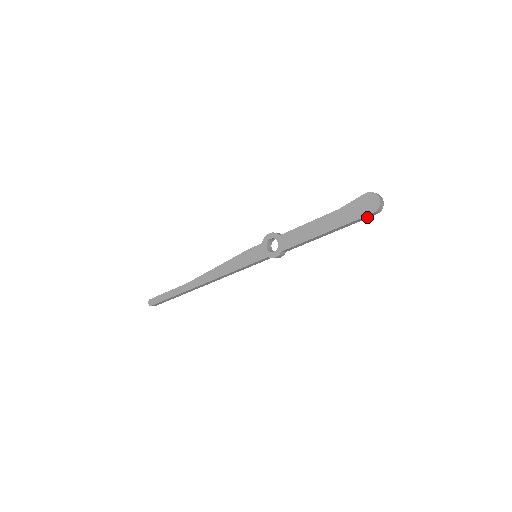
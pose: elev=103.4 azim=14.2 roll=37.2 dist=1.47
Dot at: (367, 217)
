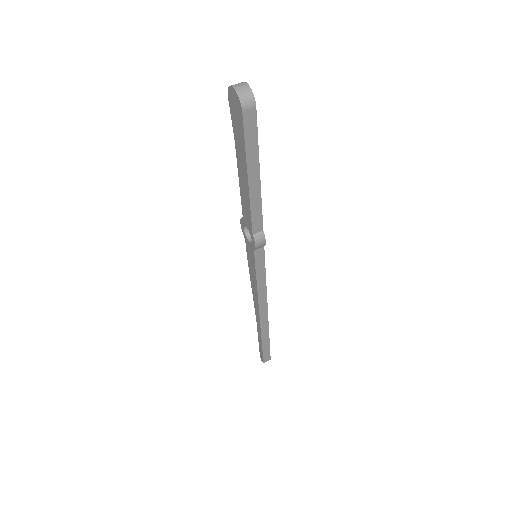
Dot at: (252, 121)
